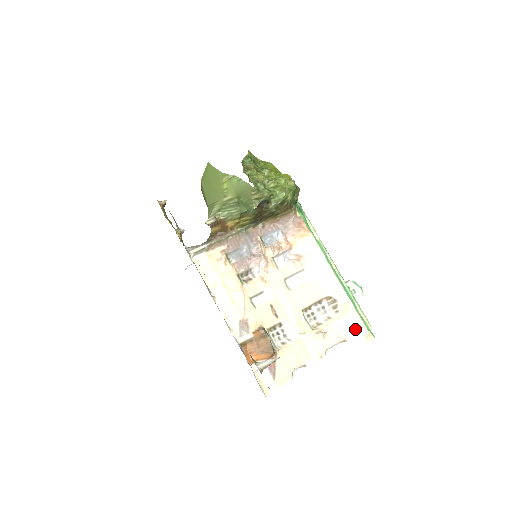
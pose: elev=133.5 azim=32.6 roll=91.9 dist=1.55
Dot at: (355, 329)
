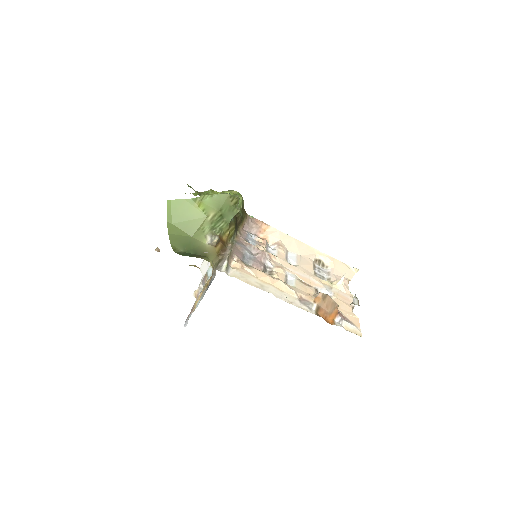
Dot at: (346, 270)
